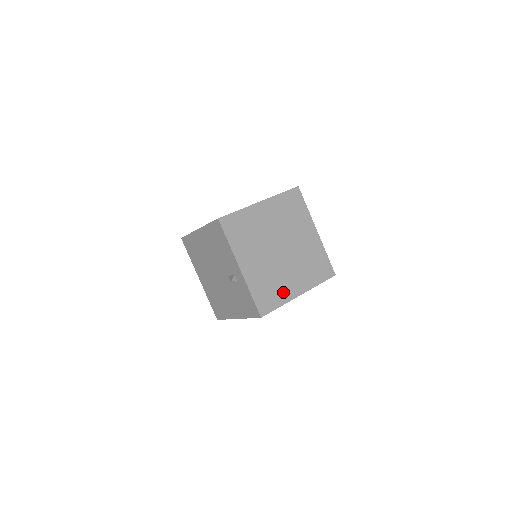
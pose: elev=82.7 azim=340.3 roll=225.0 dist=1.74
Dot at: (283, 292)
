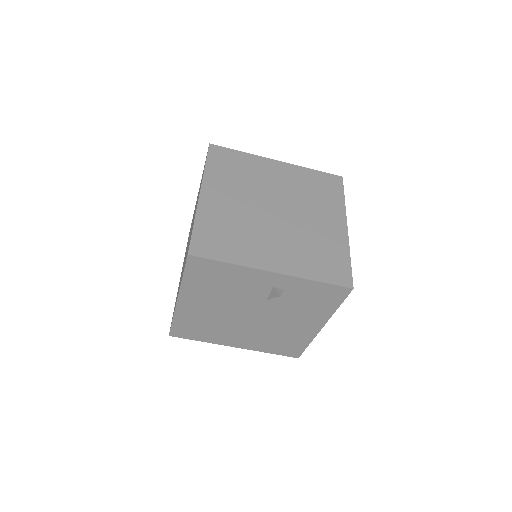
Dot at: (333, 243)
